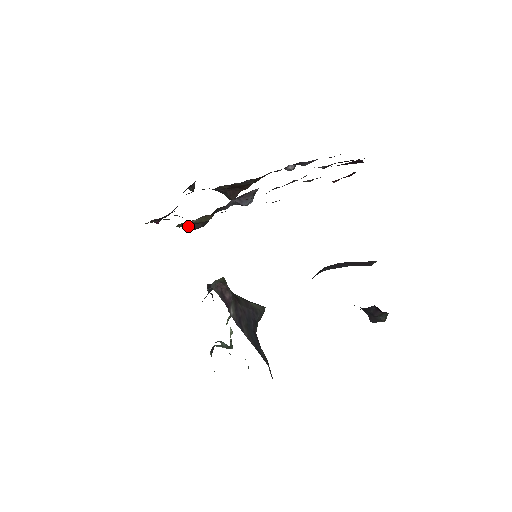
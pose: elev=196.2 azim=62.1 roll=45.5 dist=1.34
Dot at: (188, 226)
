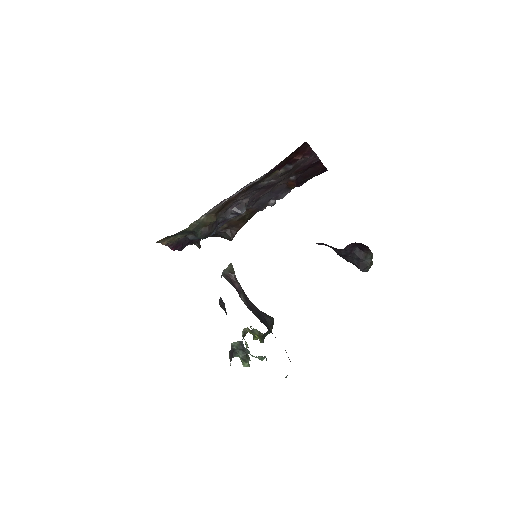
Dot at: (198, 233)
